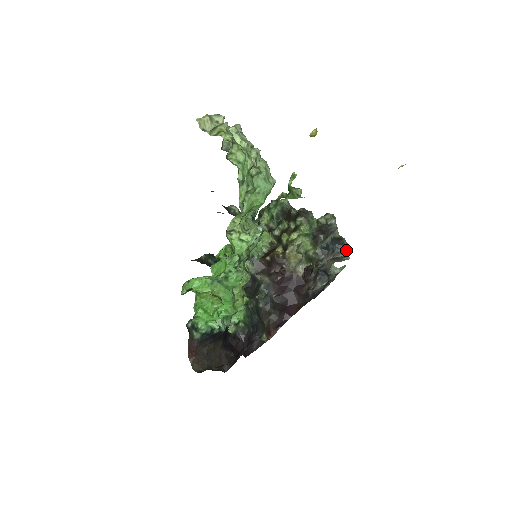
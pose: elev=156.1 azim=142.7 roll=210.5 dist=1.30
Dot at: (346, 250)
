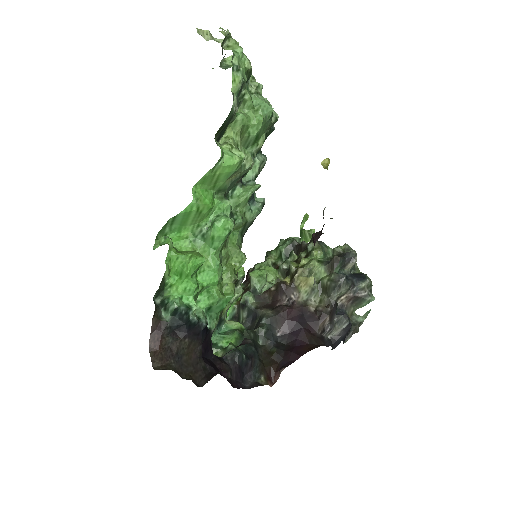
Dot at: (369, 287)
